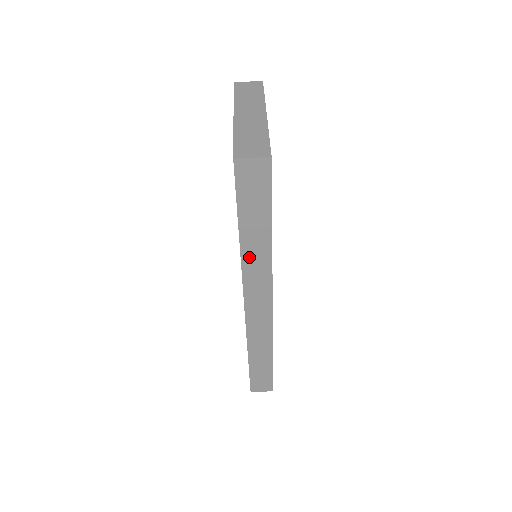
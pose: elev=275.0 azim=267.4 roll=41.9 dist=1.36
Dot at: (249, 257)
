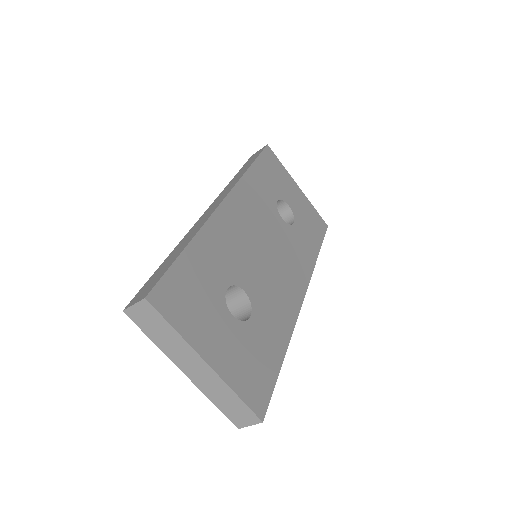
Dot at: occluded
